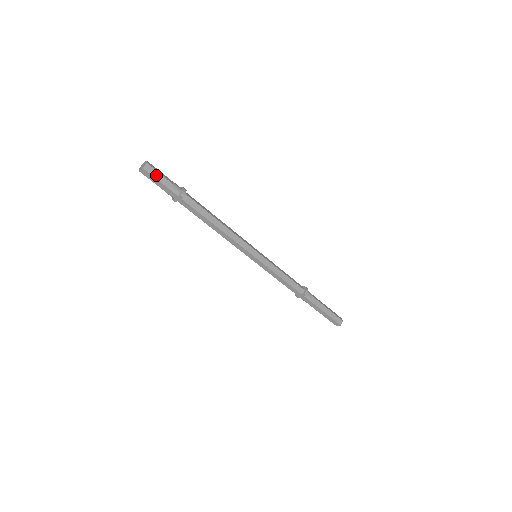
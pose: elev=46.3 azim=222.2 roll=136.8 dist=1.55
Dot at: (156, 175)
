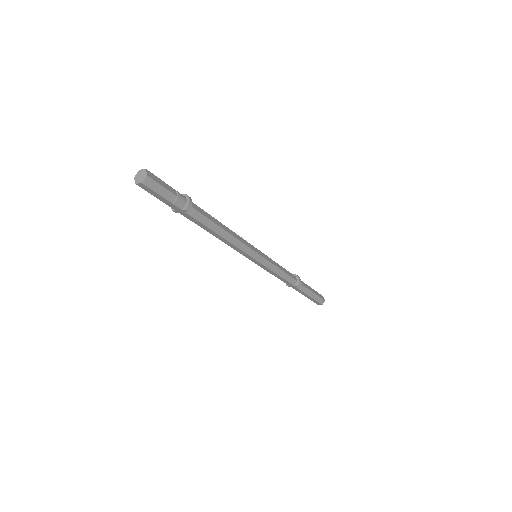
Dot at: (157, 189)
